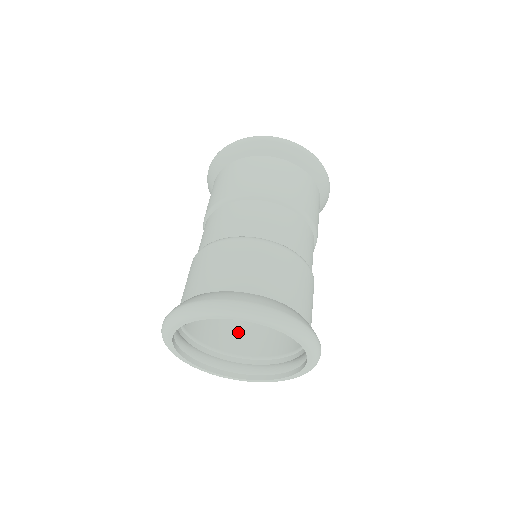
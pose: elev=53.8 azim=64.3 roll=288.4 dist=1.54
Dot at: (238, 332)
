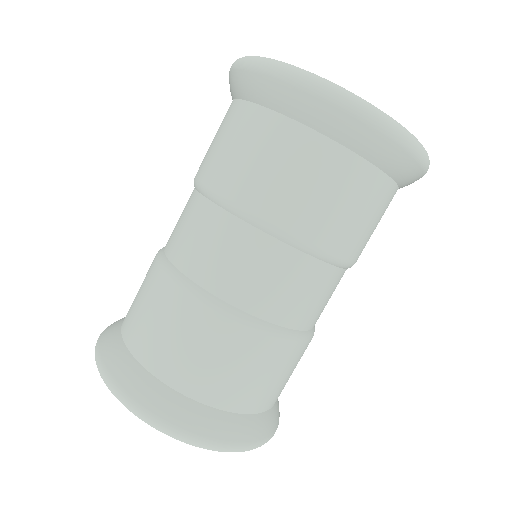
Dot at: occluded
